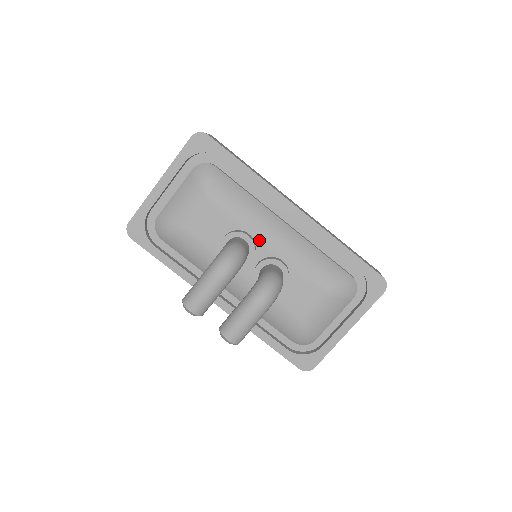
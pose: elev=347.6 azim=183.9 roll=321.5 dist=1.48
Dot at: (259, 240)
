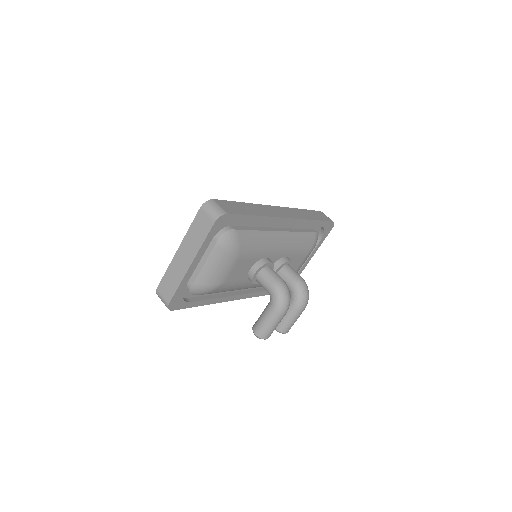
Dot at: (272, 256)
